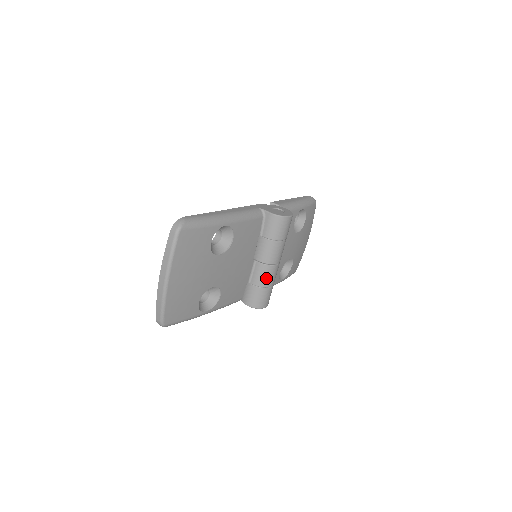
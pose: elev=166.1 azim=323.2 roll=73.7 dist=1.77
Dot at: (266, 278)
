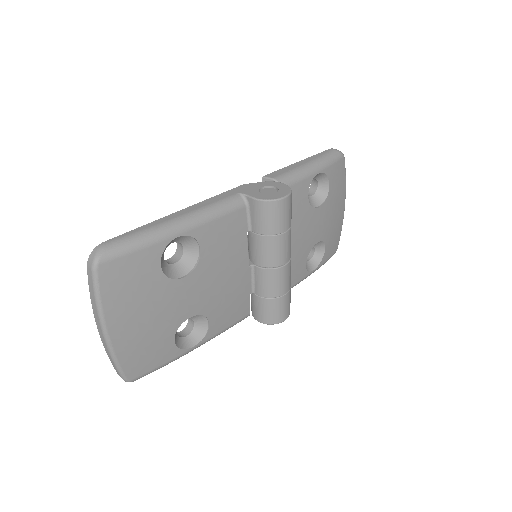
Dot at: (273, 286)
